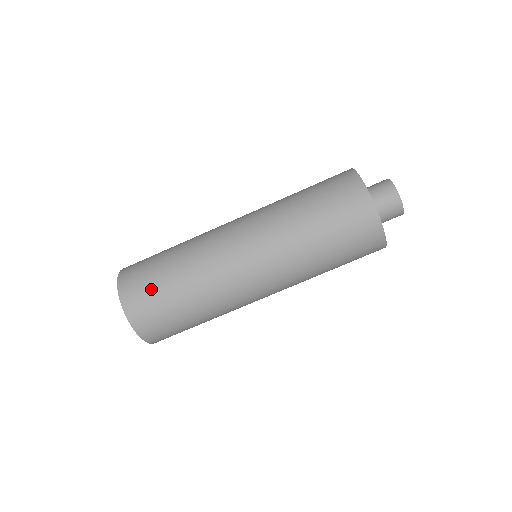
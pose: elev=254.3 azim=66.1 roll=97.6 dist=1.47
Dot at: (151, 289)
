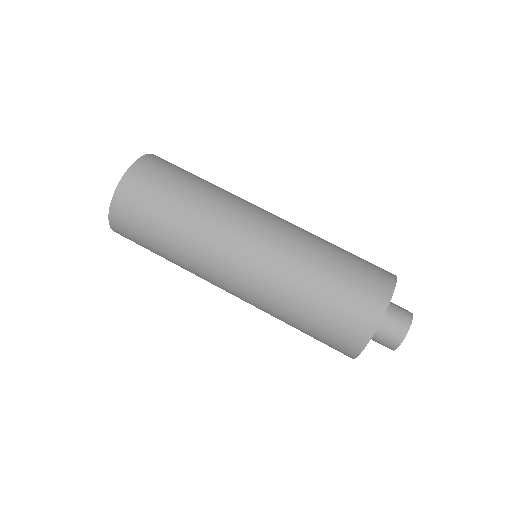
Dot at: (153, 195)
